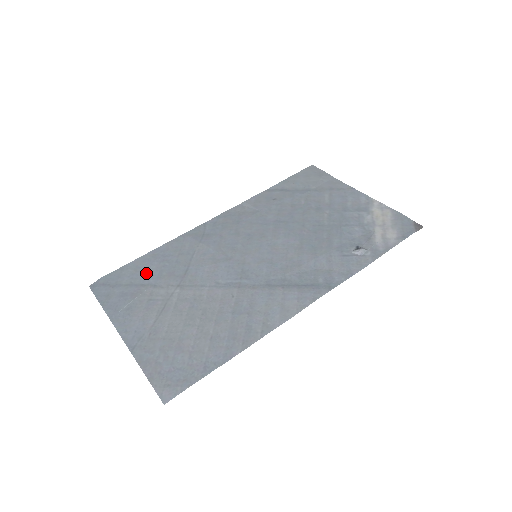
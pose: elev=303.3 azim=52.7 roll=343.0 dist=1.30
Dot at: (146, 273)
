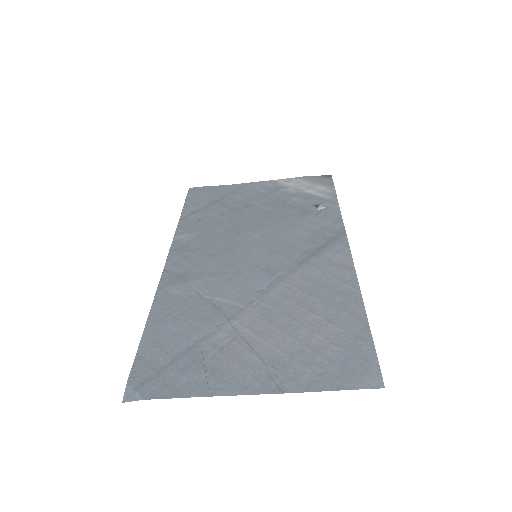
Dot at: (175, 338)
